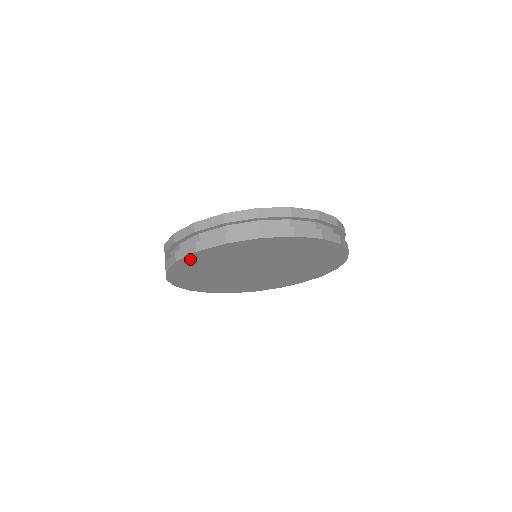
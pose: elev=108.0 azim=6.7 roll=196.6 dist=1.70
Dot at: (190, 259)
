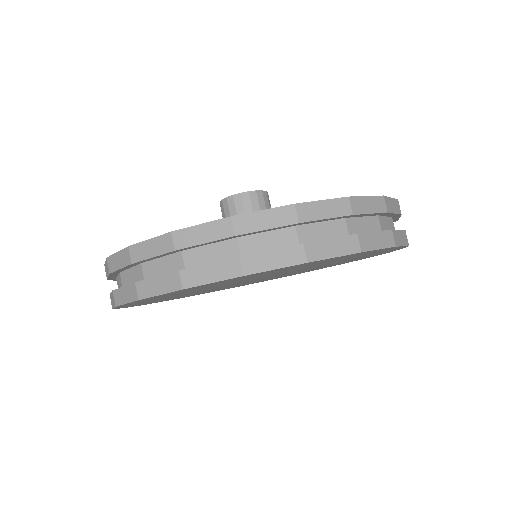
Dot at: occluded
